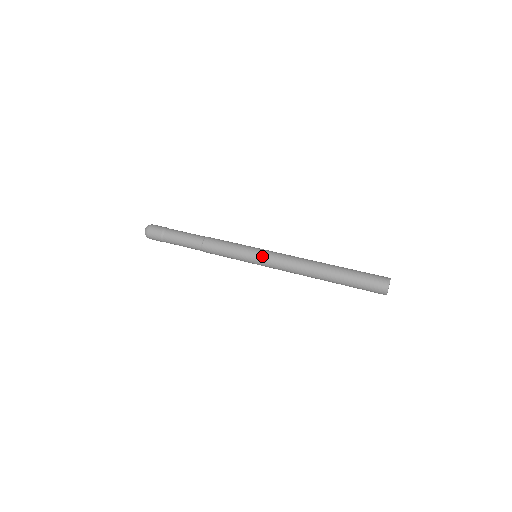
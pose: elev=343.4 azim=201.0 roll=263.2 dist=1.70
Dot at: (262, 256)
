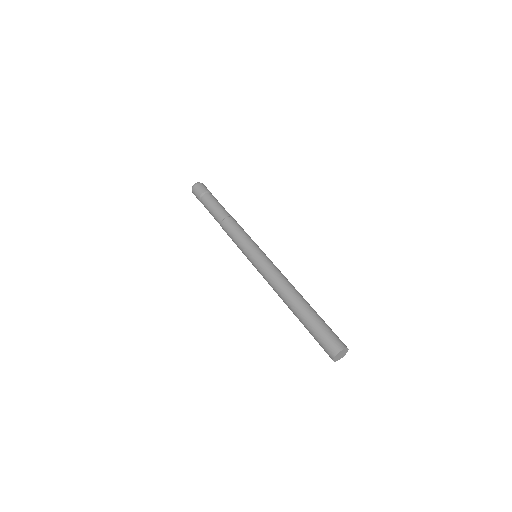
Dot at: (264, 255)
